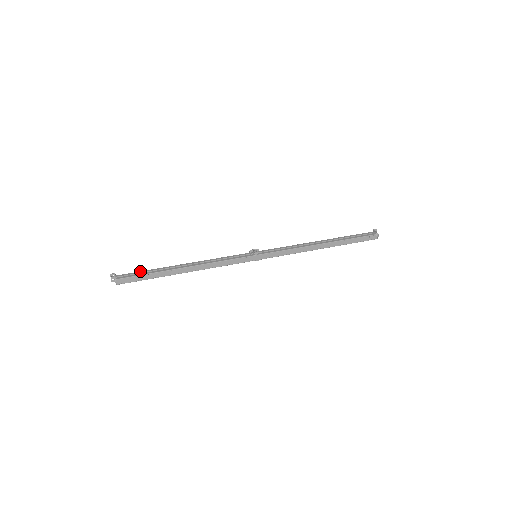
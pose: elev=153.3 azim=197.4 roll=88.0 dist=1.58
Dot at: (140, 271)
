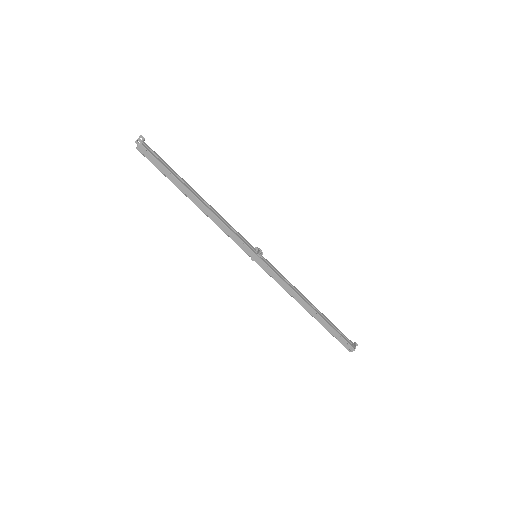
Dot at: occluded
